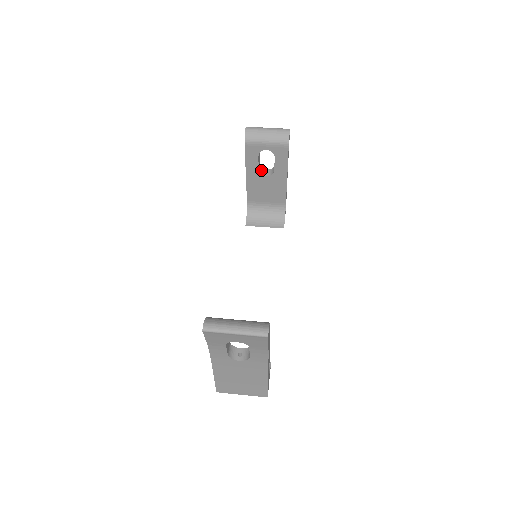
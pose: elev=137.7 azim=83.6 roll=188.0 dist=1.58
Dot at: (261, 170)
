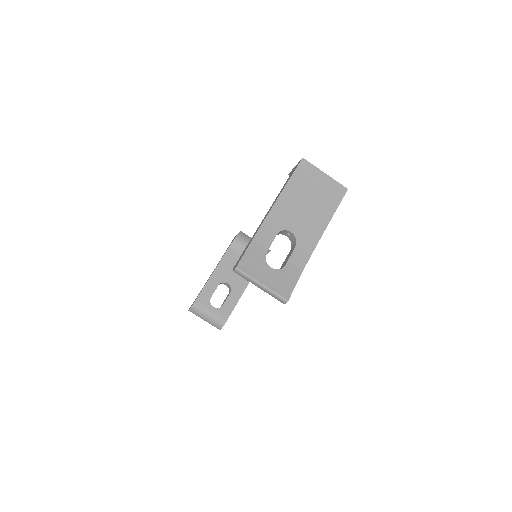
Dot at: (280, 232)
